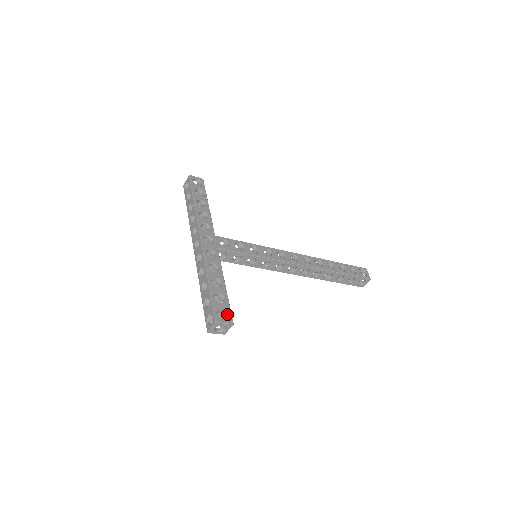
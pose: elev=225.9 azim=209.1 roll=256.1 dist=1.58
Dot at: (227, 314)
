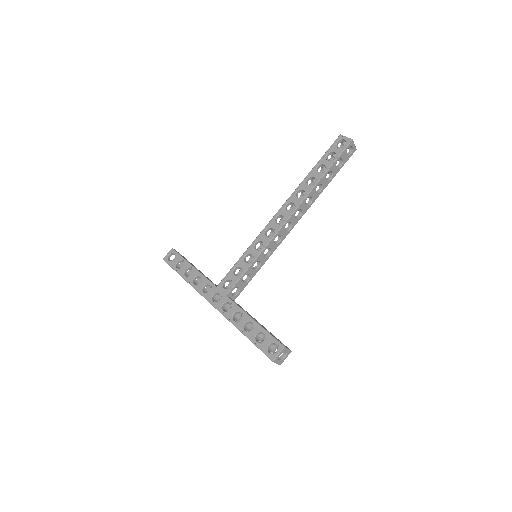
Dot at: (274, 344)
